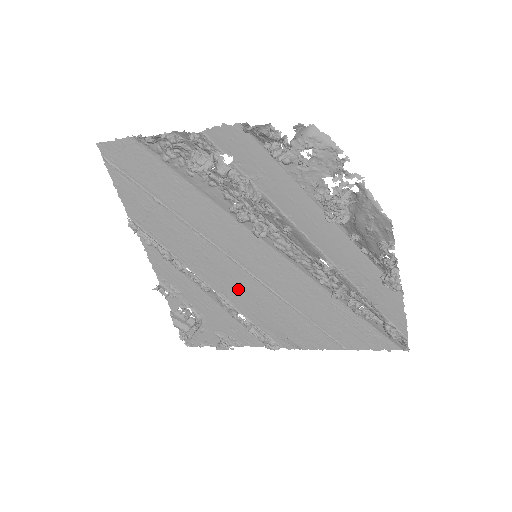
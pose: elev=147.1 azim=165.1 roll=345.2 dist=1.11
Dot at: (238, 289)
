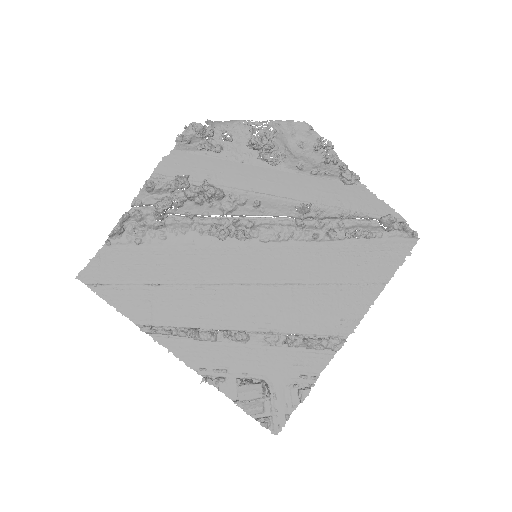
Dot at: (268, 310)
